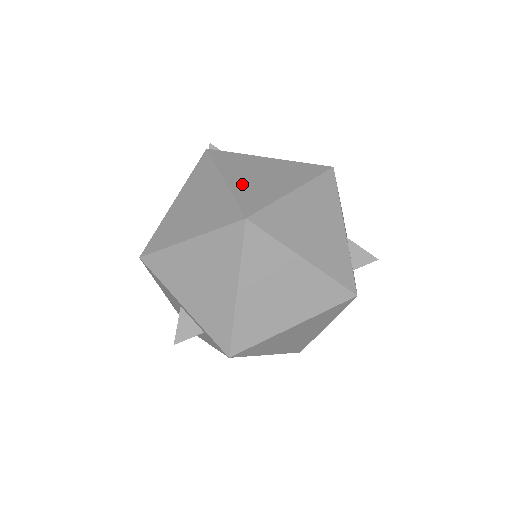
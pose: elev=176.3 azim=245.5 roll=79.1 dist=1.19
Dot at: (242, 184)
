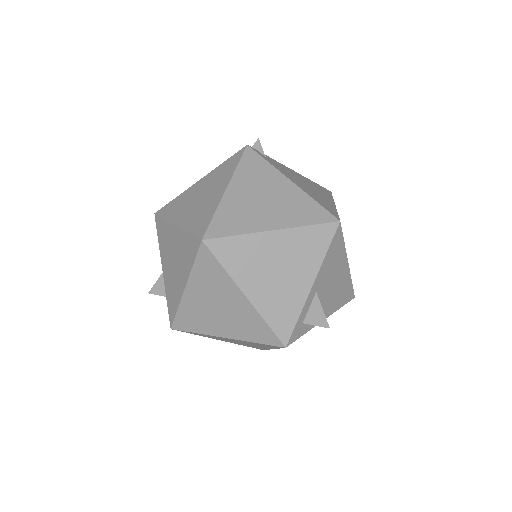
Dot at: (236, 201)
